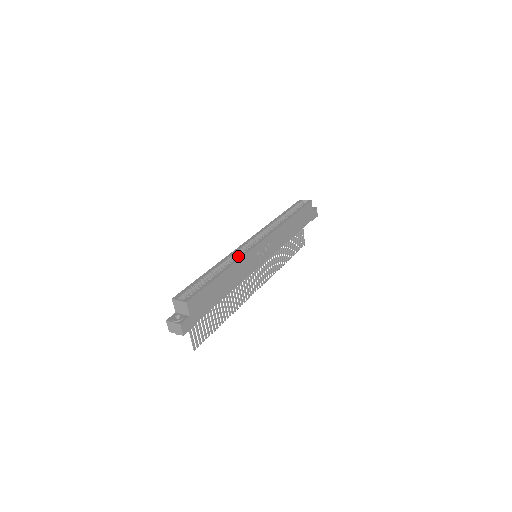
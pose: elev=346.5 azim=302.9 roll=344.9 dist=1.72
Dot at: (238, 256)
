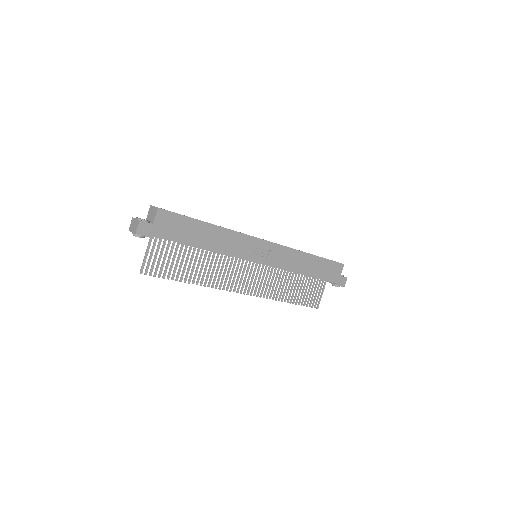
Dot at: (236, 231)
